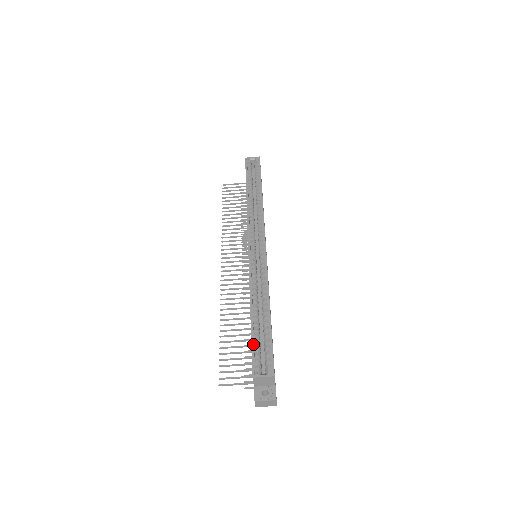
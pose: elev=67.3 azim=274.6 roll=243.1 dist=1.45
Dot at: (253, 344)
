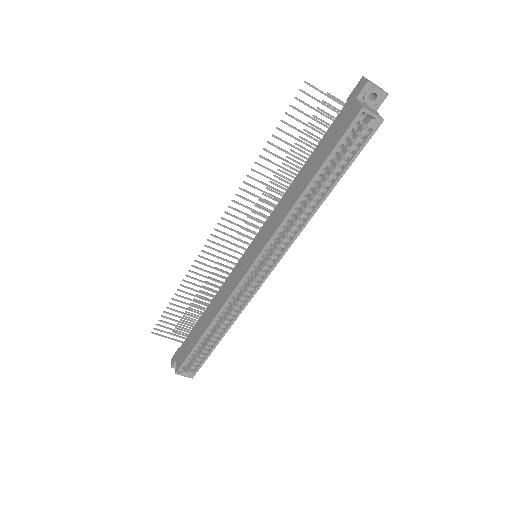
Dot at: (190, 355)
